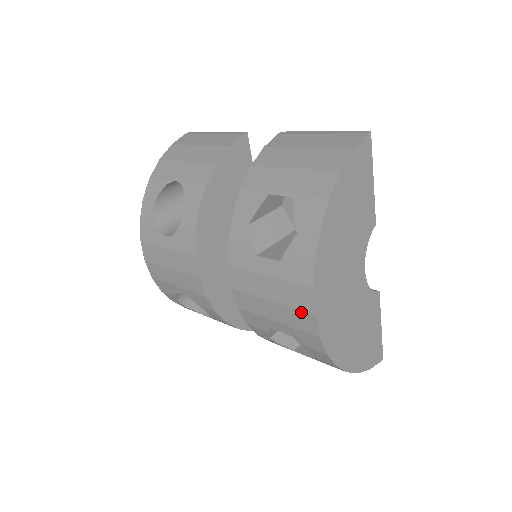
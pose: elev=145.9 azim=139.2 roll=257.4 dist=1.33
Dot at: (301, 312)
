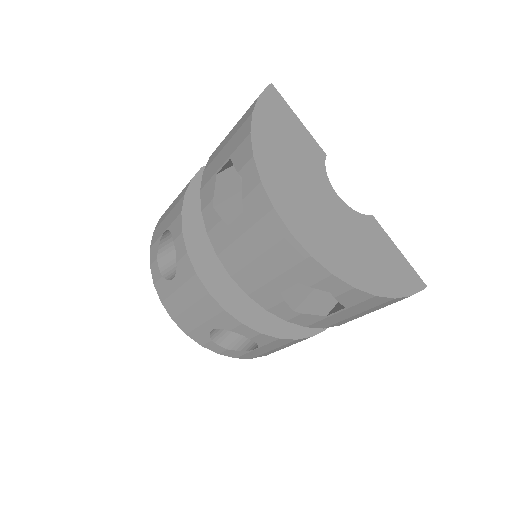
Dot at: (281, 242)
